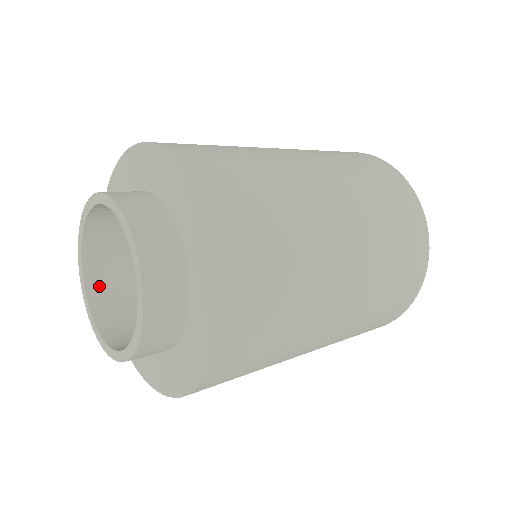
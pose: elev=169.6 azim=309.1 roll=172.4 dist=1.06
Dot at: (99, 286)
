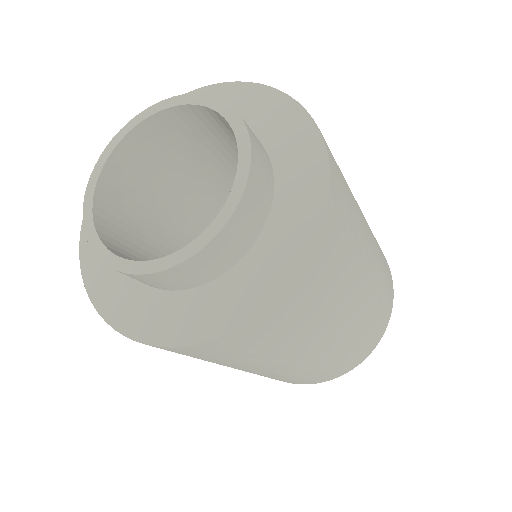
Dot at: (106, 225)
